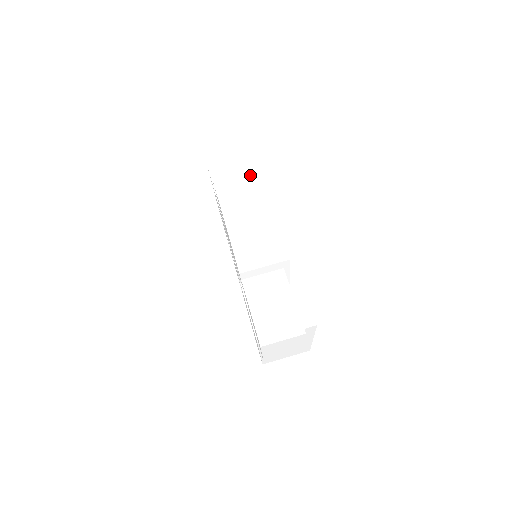
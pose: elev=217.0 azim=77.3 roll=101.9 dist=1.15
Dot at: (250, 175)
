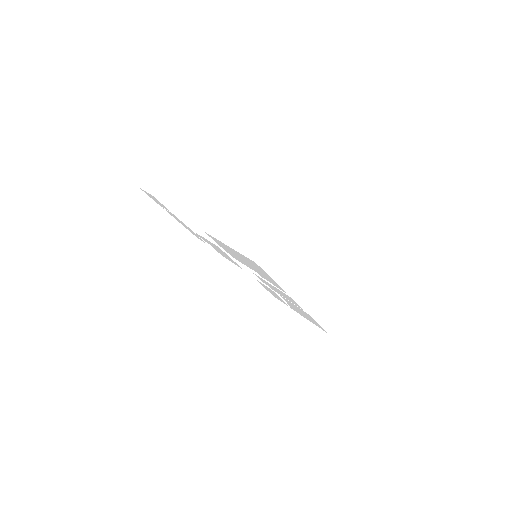
Dot at: occluded
